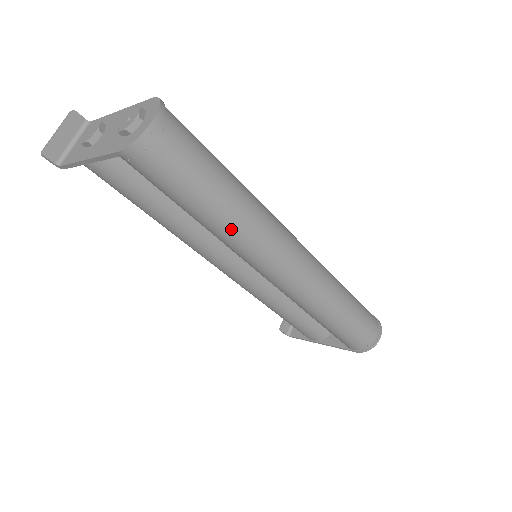
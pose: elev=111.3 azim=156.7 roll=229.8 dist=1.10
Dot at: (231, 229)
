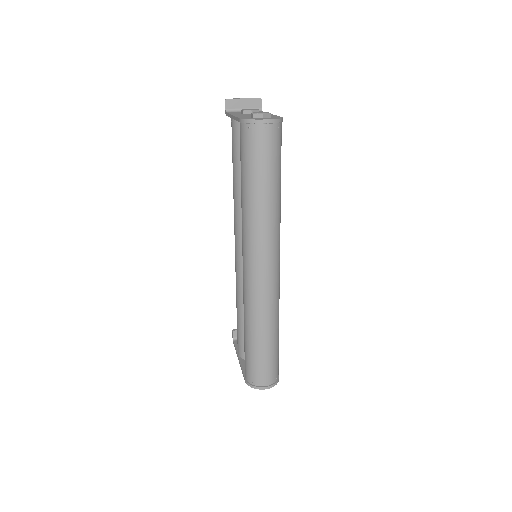
Dot at: (248, 211)
